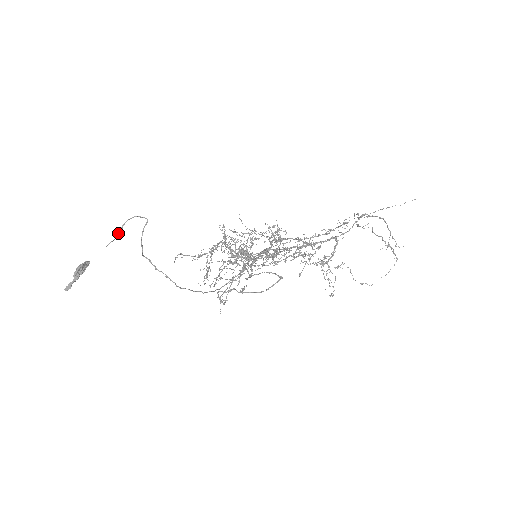
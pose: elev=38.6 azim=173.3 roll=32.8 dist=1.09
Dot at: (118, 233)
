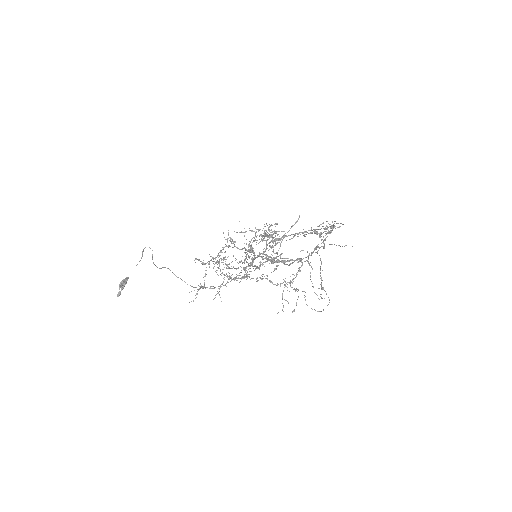
Dot at: occluded
